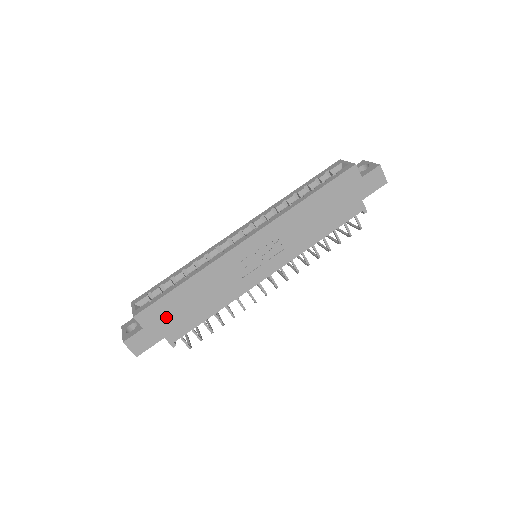
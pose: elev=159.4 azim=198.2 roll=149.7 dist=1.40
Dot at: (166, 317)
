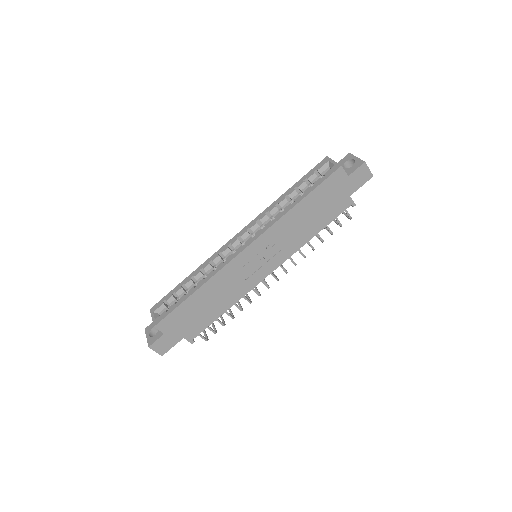
Dot at: (183, 322)
